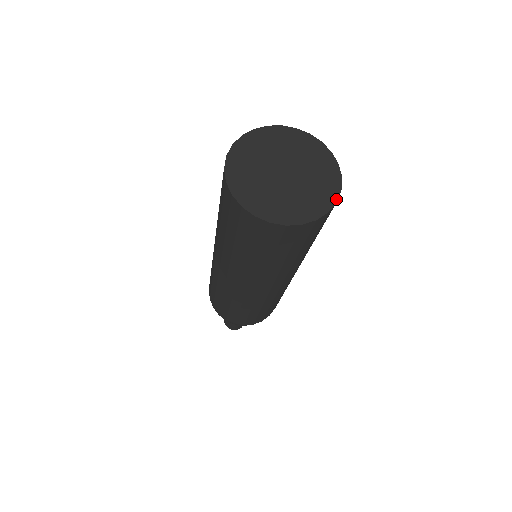
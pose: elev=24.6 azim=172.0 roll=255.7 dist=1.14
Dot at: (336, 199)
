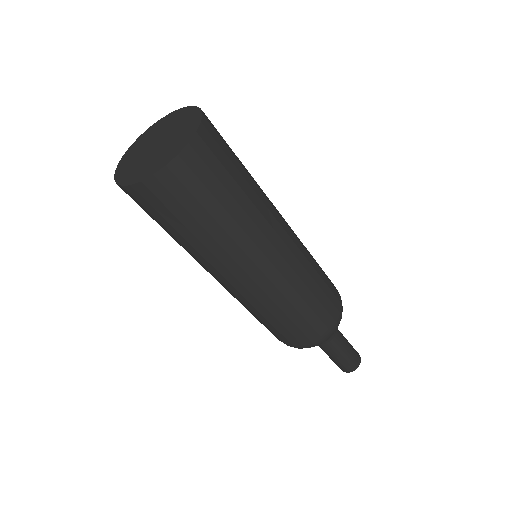
Dot at: (167, 163)
